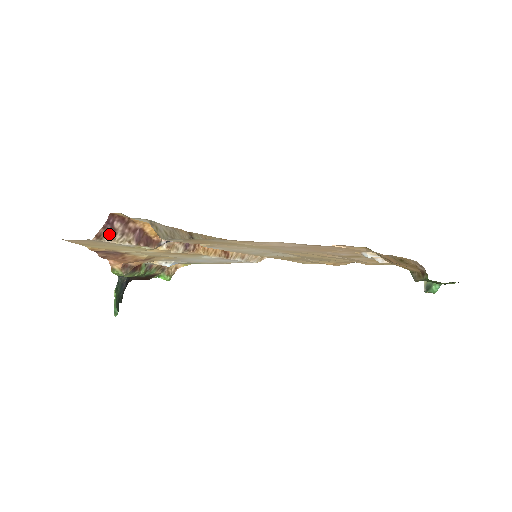
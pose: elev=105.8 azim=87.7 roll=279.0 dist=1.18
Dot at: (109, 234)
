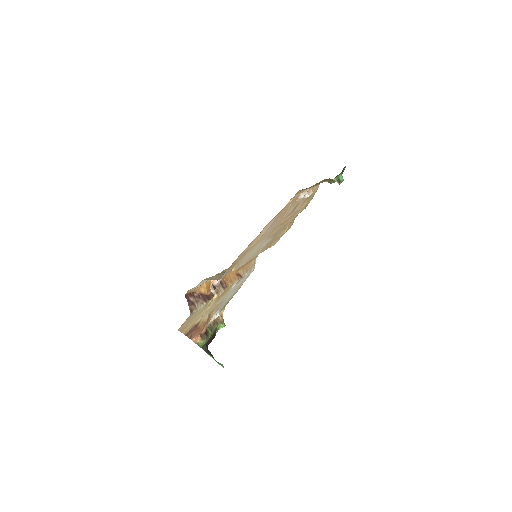
Dot at: (193, 307)
